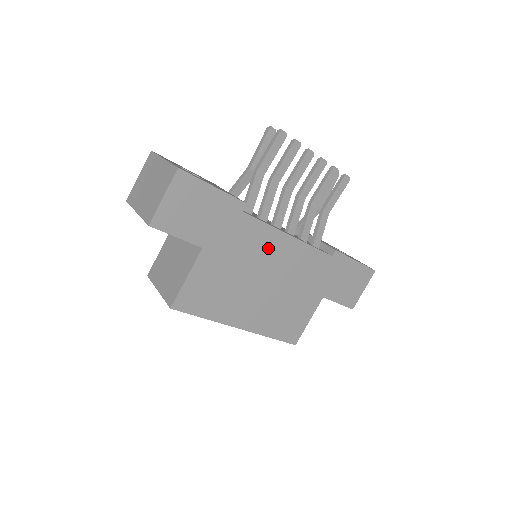
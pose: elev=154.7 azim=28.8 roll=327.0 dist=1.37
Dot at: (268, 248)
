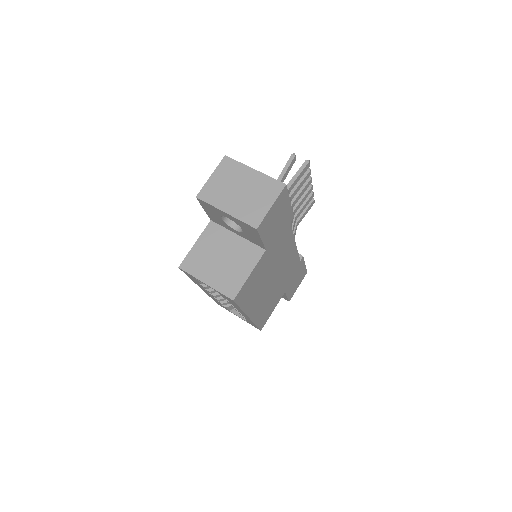
Dot at: (285, 252)
